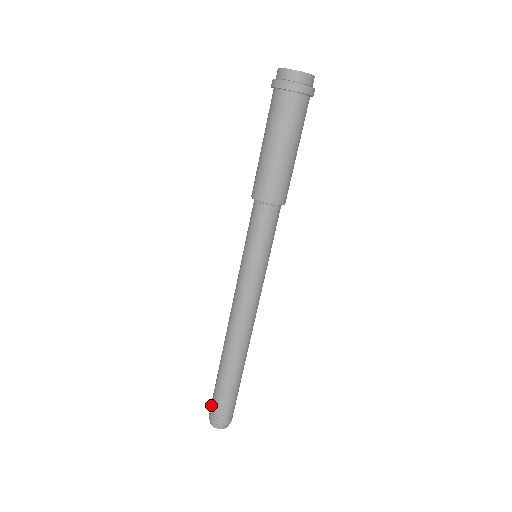
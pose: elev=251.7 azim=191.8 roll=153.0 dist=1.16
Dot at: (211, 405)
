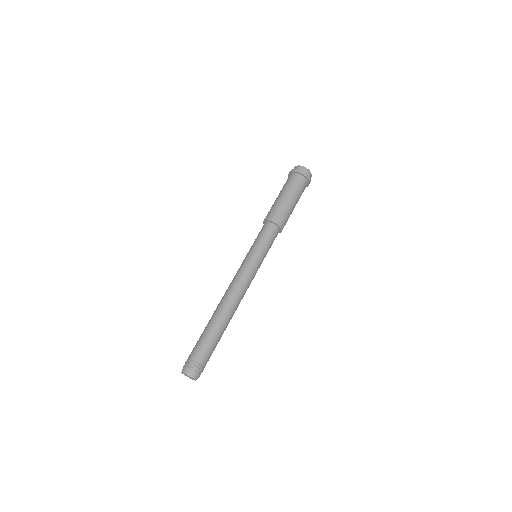
Dot at: occluded
